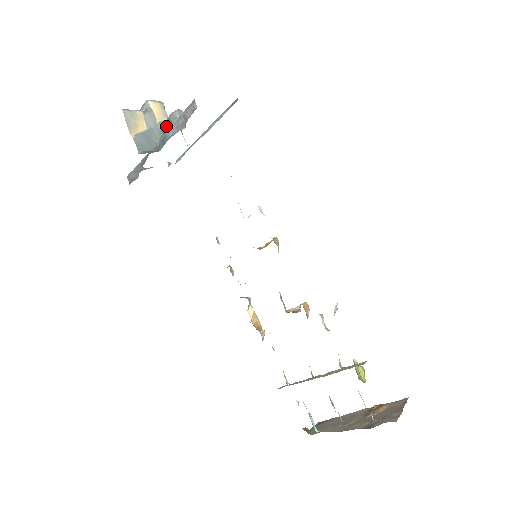
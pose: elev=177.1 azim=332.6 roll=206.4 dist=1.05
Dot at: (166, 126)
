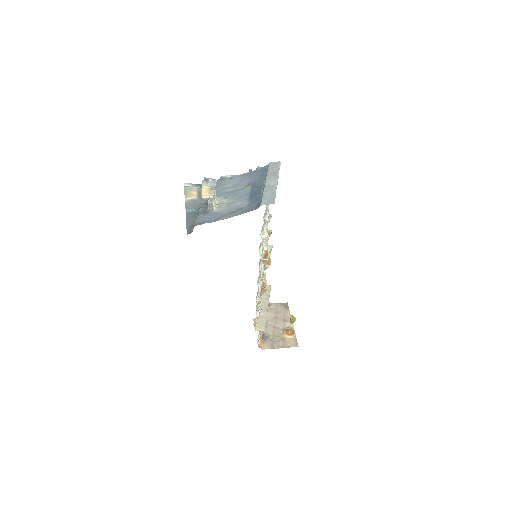
Dot at: (207, 201)
